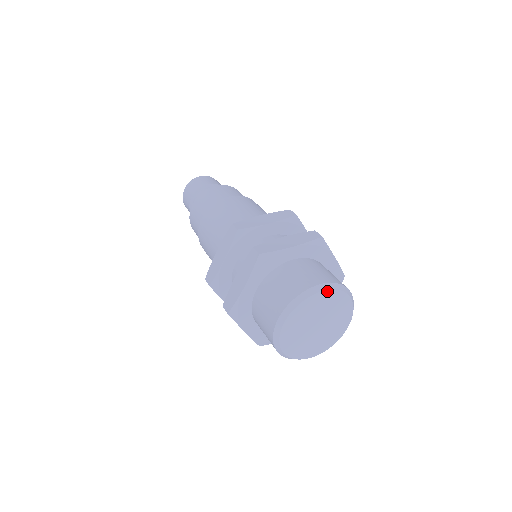
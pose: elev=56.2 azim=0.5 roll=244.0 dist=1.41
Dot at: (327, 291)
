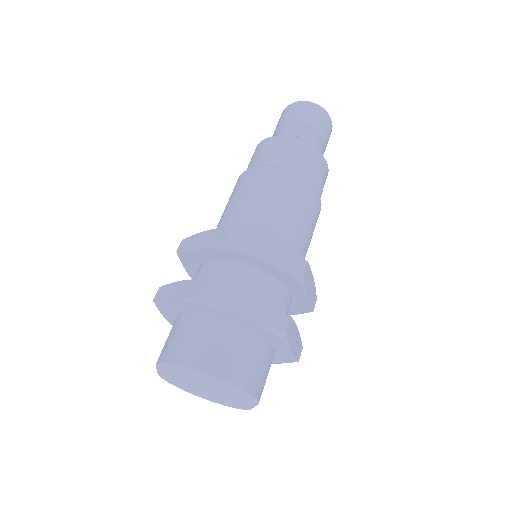
Dot at: (174, 372)
